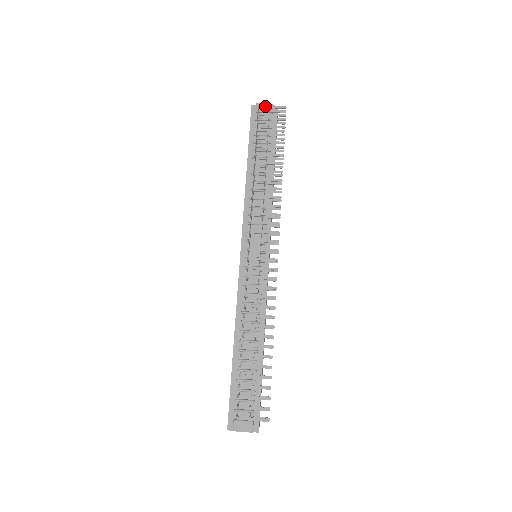
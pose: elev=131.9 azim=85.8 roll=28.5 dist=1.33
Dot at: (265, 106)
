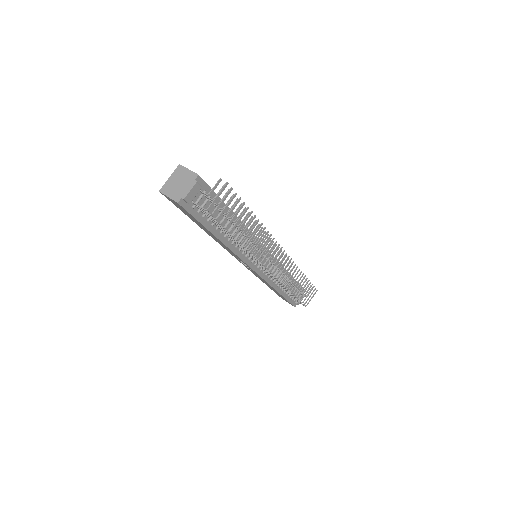
Dot at: (212, 204)
